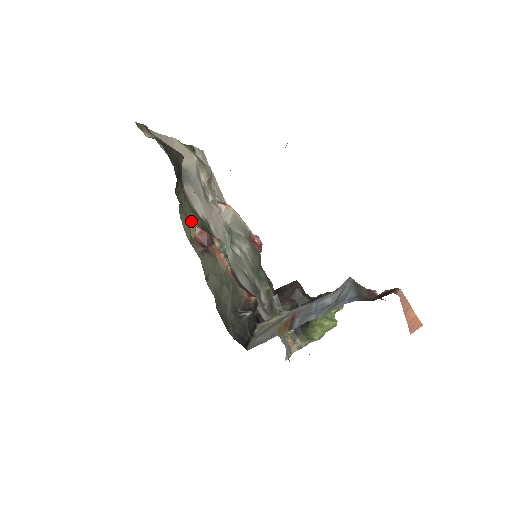
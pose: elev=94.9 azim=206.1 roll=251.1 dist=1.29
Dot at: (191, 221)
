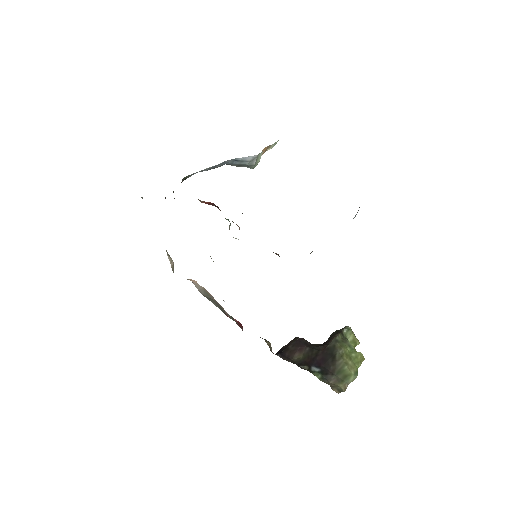
Dot at: occluded
